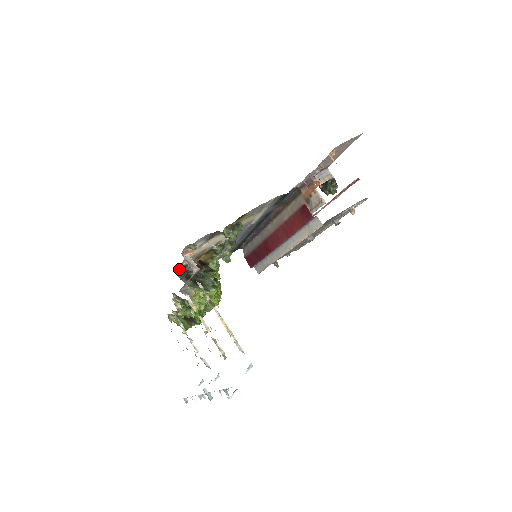
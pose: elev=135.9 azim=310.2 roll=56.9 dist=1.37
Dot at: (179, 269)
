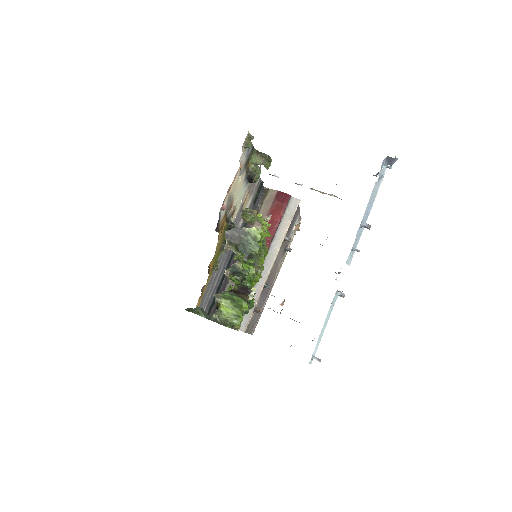
Dot at: occluded
